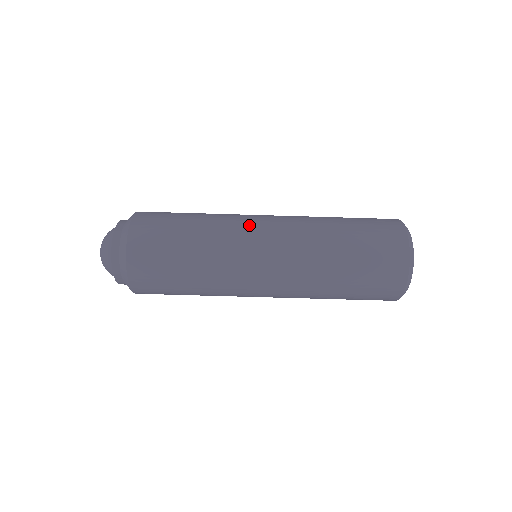
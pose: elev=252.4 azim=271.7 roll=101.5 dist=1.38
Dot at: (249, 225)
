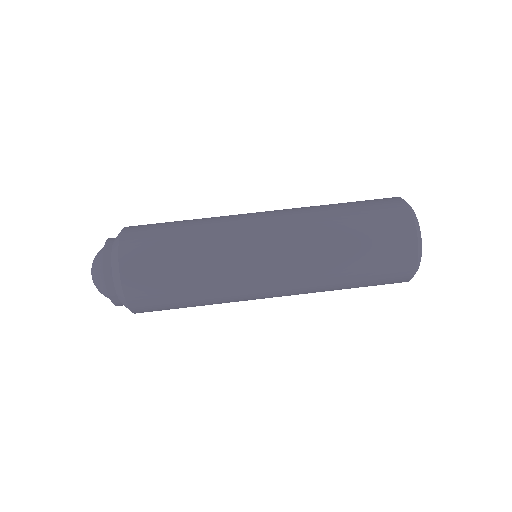
Dot at: occluded
